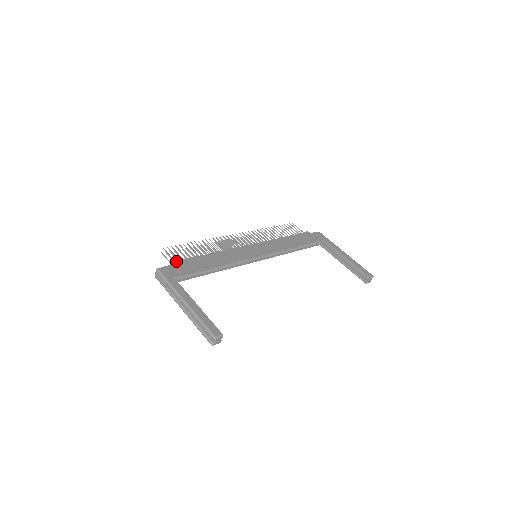
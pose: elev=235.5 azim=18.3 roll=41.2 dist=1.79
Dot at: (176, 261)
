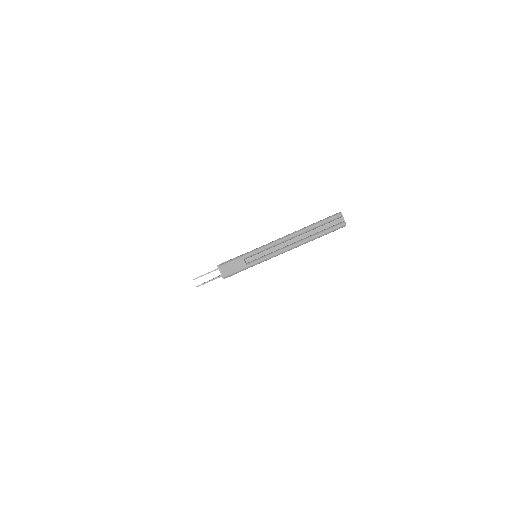
Dot at: occluded
